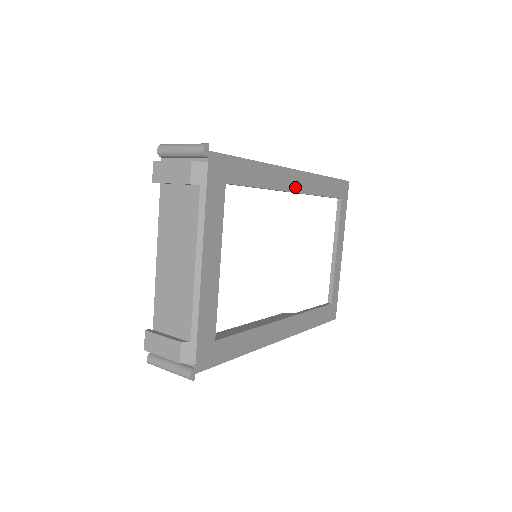
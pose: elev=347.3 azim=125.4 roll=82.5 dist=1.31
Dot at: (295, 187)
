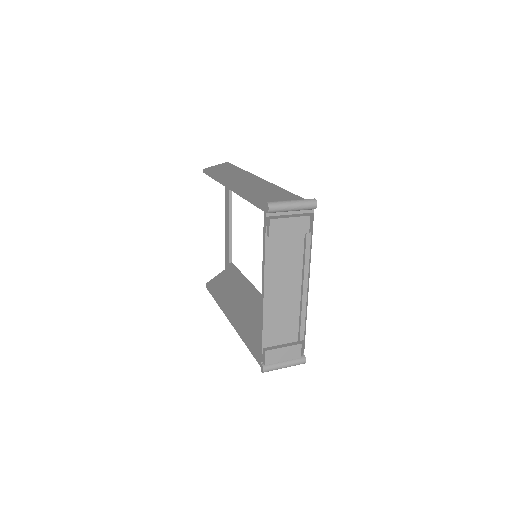
Dot at: occluded
